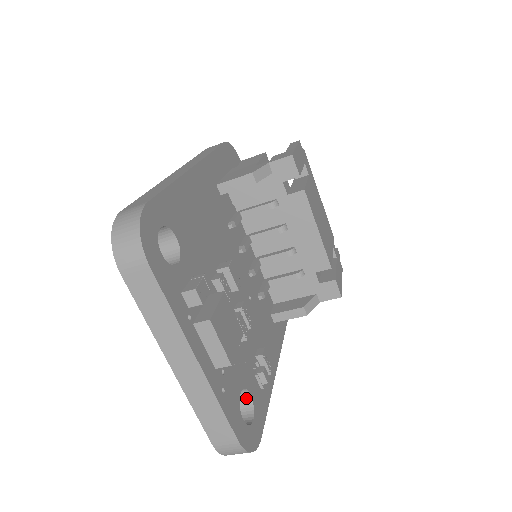
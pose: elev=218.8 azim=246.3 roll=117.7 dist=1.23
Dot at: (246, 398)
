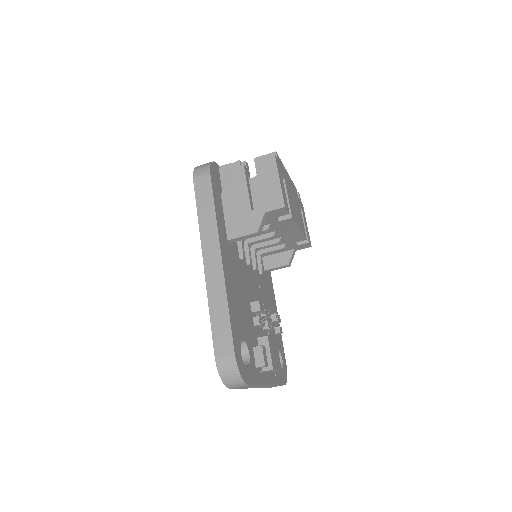
Dot at: occluded
